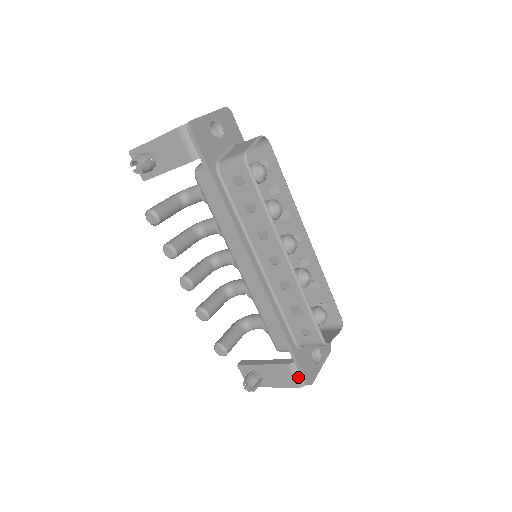
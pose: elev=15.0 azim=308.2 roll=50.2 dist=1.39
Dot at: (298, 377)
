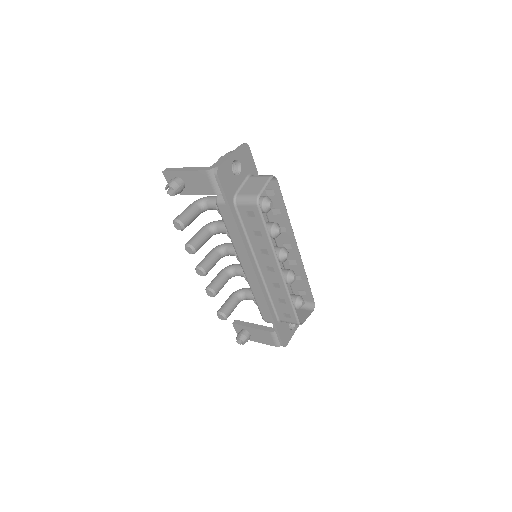
Dot at: (277, 340)
